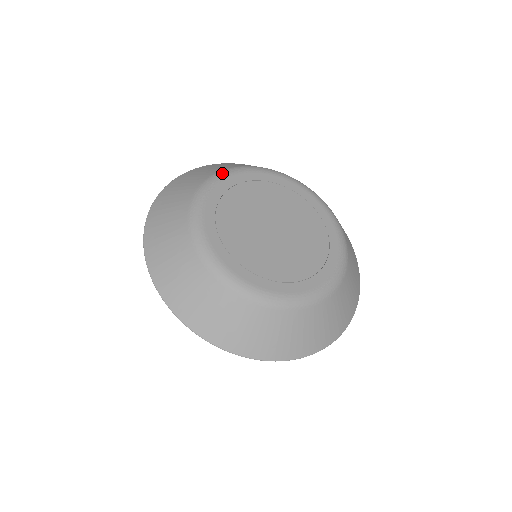
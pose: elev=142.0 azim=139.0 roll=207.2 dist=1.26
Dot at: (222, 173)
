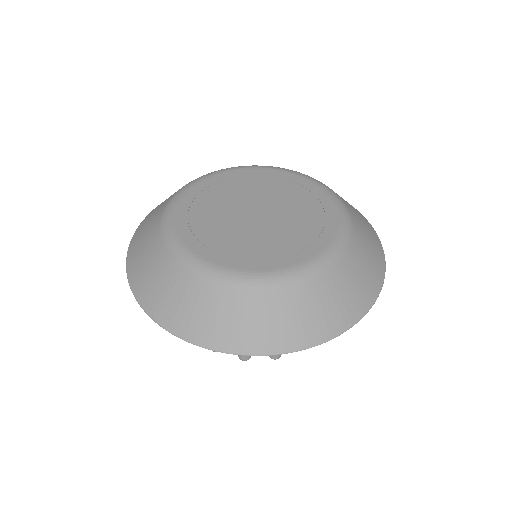
Dot at: occluded
